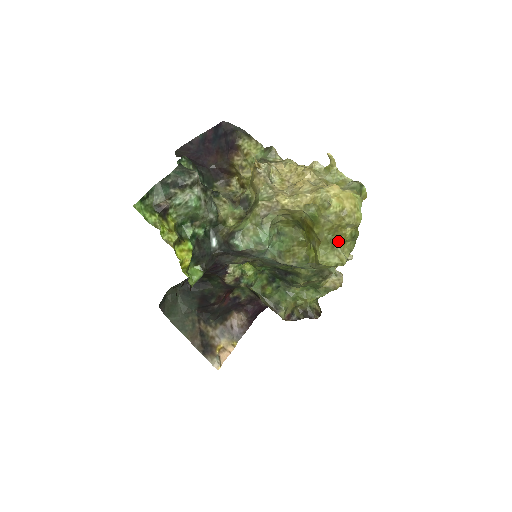
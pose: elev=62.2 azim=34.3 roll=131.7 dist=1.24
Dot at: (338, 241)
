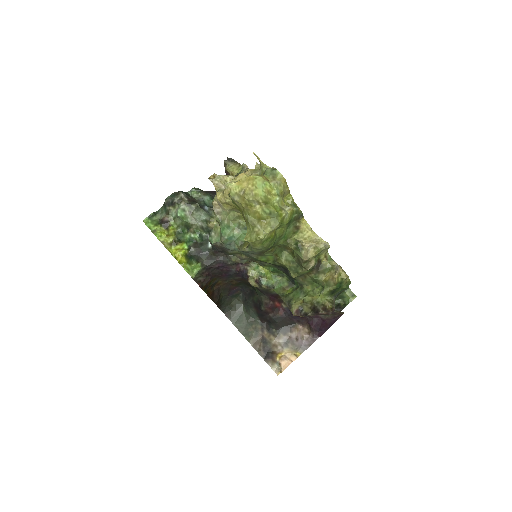
Dot at: (257, 219)
